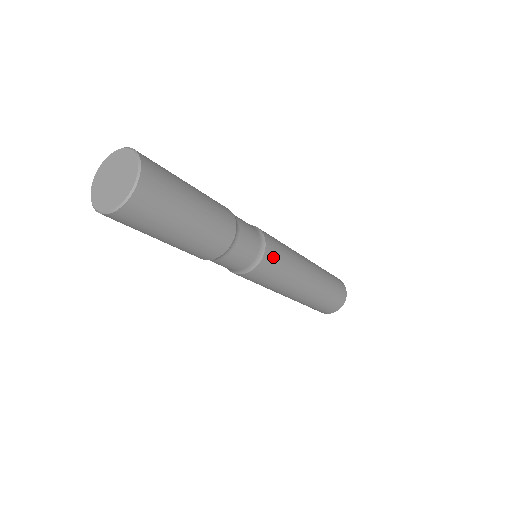
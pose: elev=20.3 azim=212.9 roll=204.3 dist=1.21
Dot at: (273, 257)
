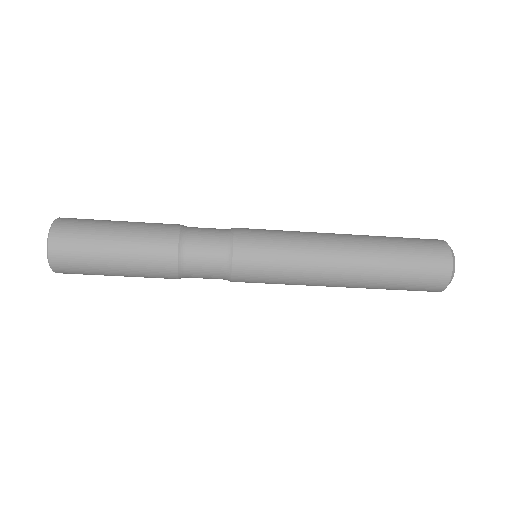
Dot at: (252, 243)
